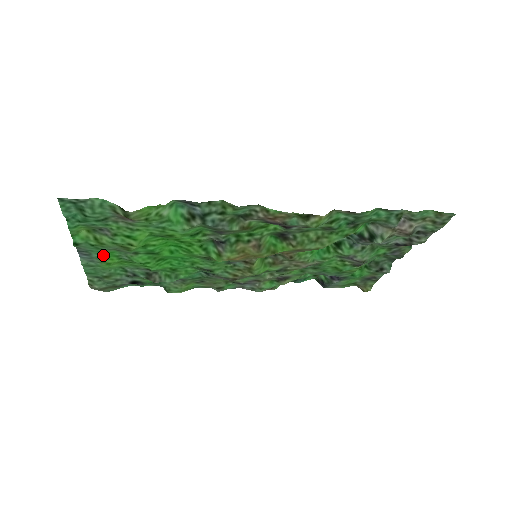
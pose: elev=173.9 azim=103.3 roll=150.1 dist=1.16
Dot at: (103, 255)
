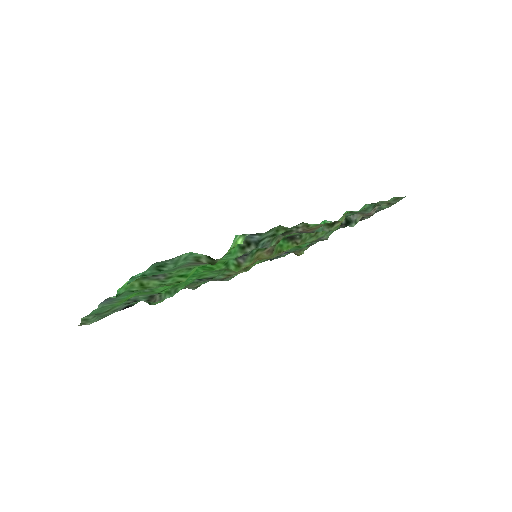
Dot at: (128, 295)
